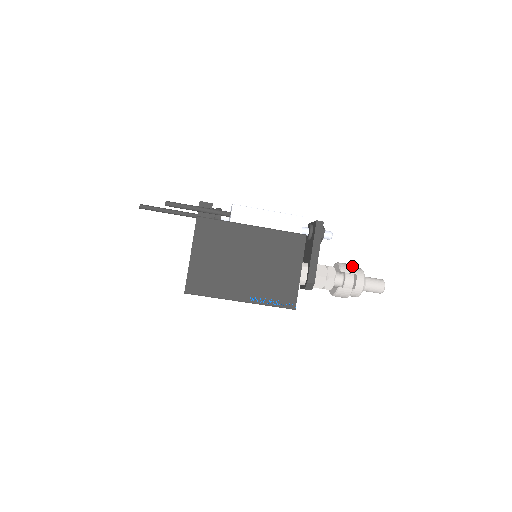
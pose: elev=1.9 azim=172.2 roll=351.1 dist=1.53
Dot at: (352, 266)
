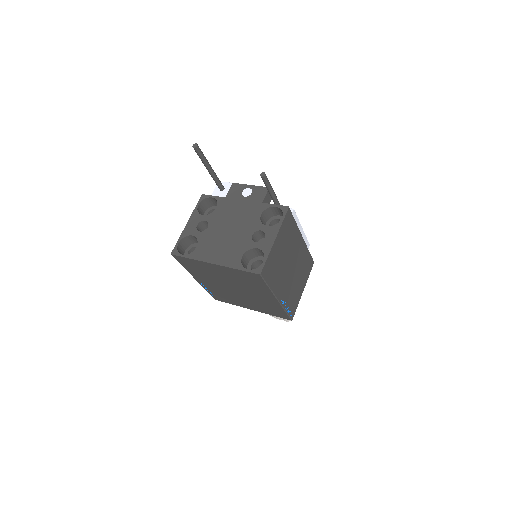
Dot at: occluded
